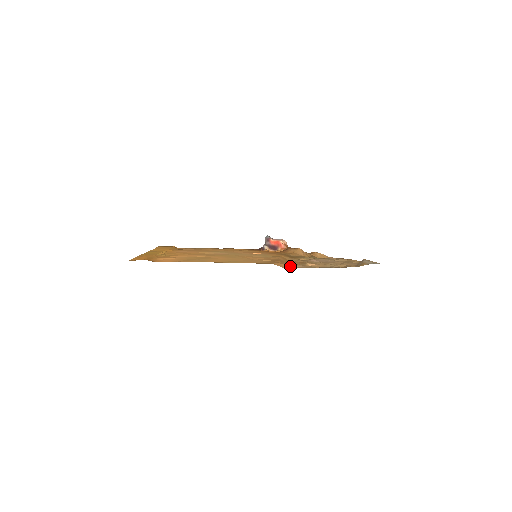
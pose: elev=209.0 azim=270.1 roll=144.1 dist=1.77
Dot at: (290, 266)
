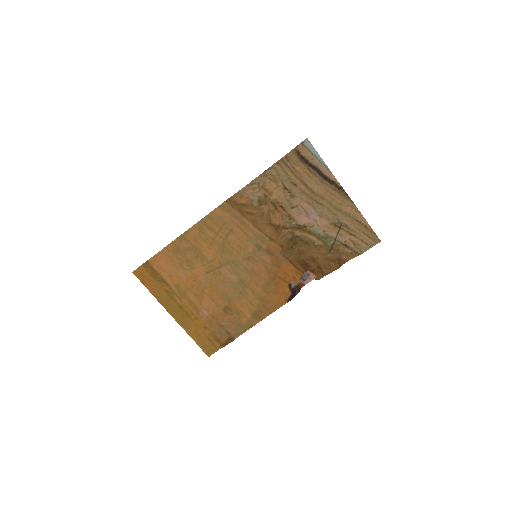
Dot at: (248, 197)
